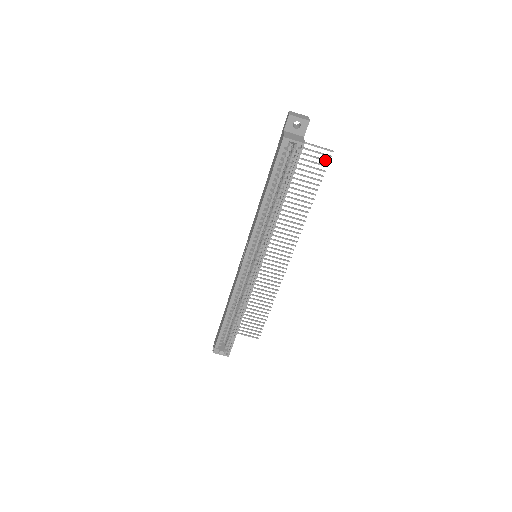
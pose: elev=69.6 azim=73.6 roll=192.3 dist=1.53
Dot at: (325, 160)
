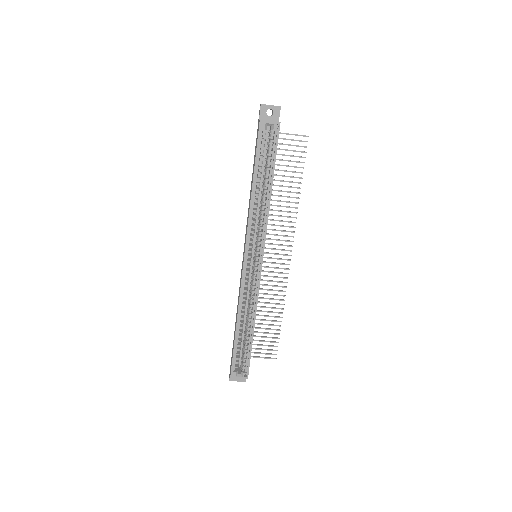
Dot at: (303, 146)
